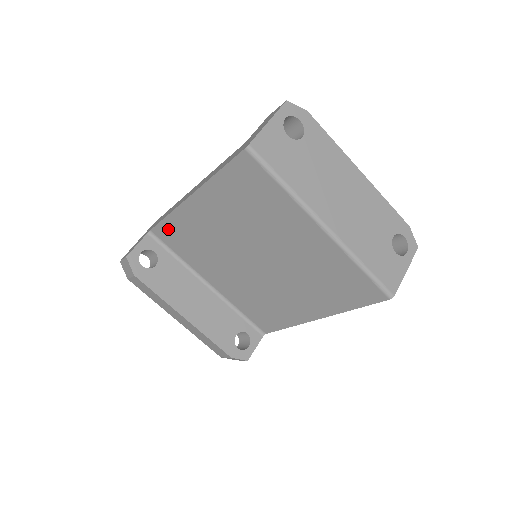
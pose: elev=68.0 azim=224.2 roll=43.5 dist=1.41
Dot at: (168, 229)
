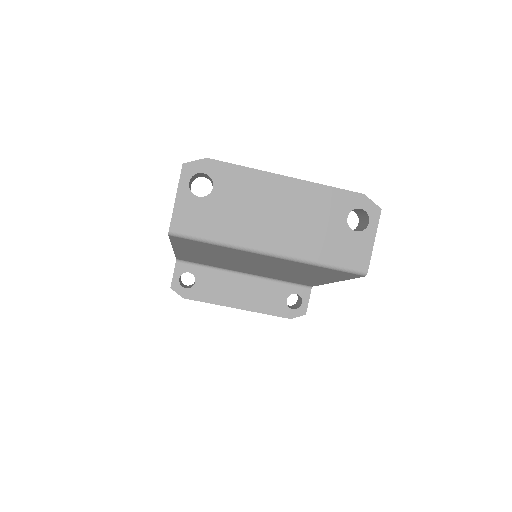
Dot at: (184, 258)
